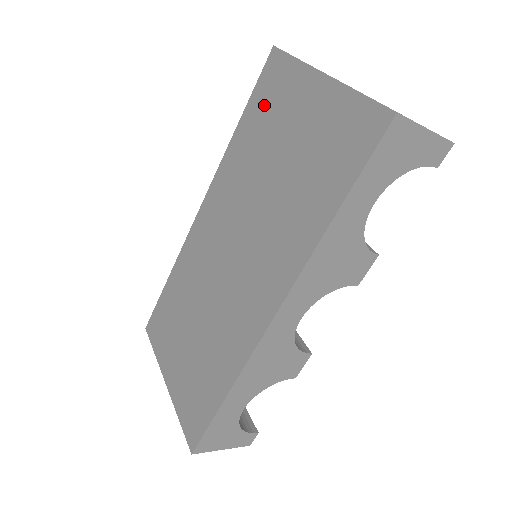
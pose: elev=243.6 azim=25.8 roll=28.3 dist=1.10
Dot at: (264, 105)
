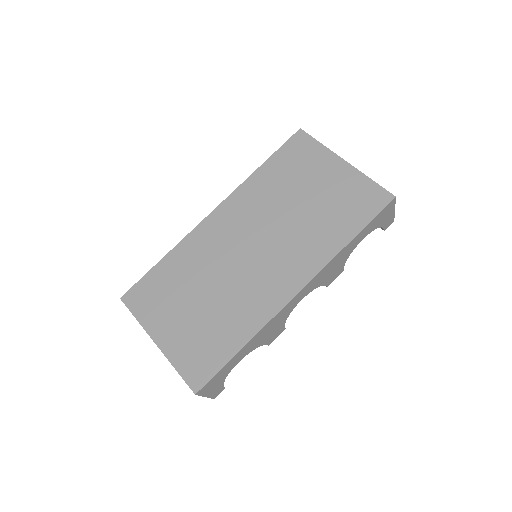
Dot at: (291, 161)
